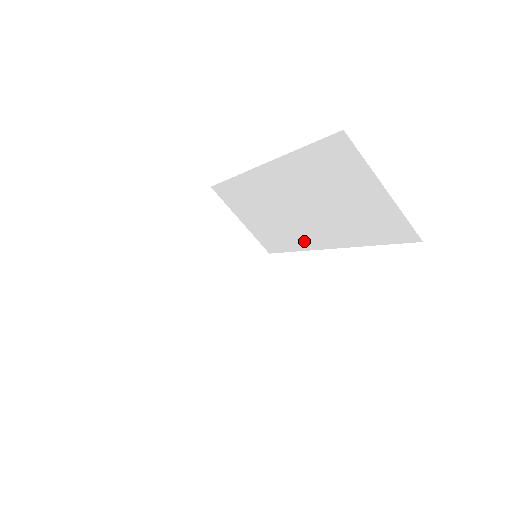
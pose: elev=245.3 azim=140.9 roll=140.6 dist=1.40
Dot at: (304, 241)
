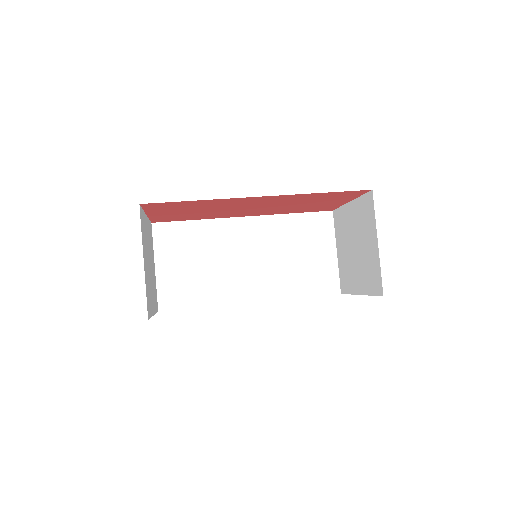
Dot at: (229, 294)
